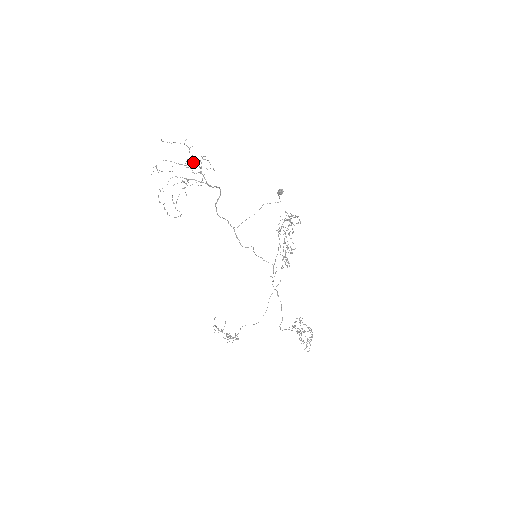
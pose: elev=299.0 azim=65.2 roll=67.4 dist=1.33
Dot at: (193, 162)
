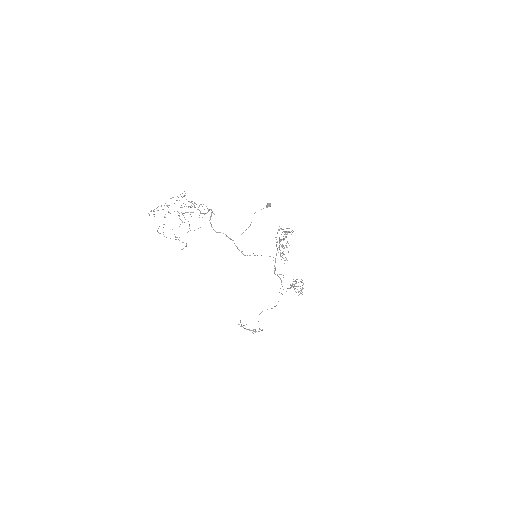
Dot at: occluded
